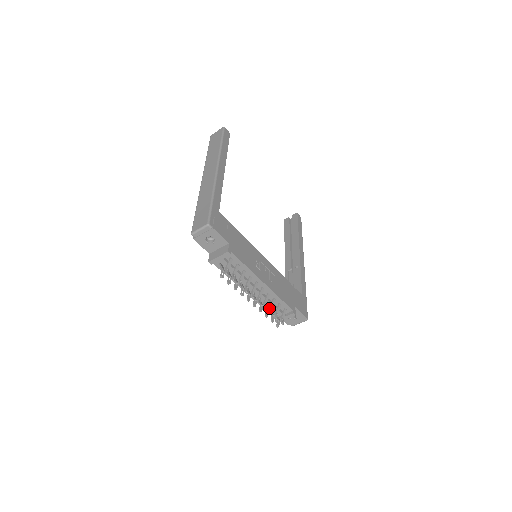
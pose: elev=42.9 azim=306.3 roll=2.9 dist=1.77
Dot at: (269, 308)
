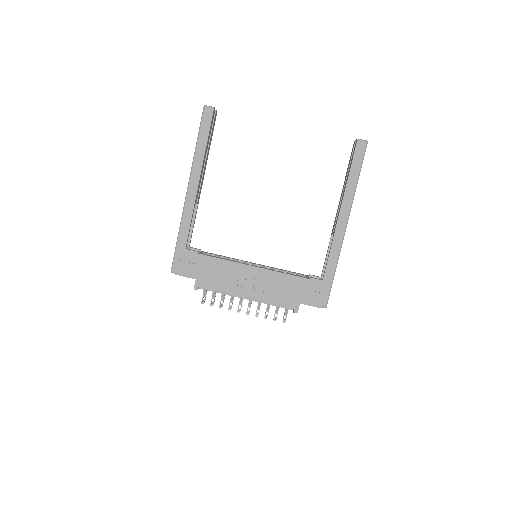
Dot at: occluded
